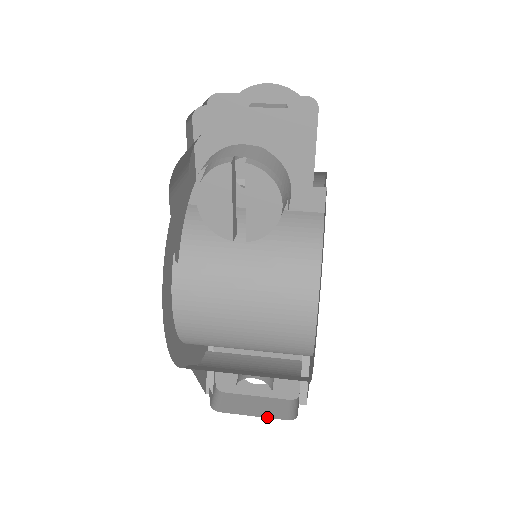
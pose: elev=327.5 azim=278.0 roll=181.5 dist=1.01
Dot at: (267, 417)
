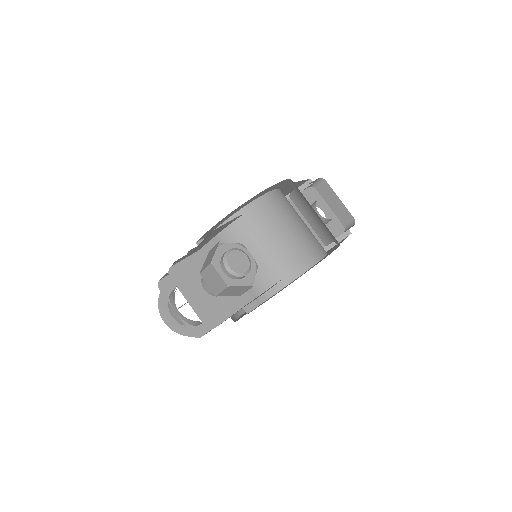
Dot at: (335, 214)
